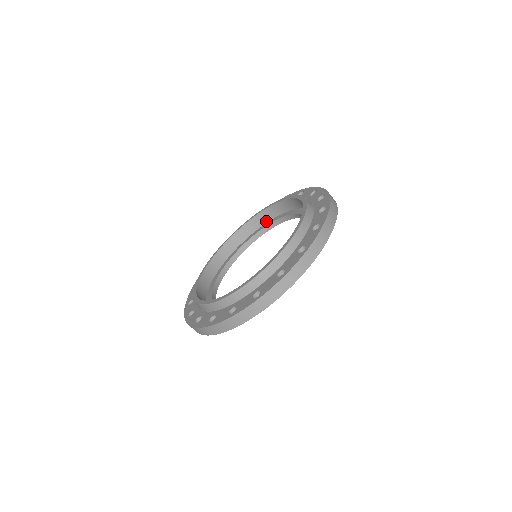
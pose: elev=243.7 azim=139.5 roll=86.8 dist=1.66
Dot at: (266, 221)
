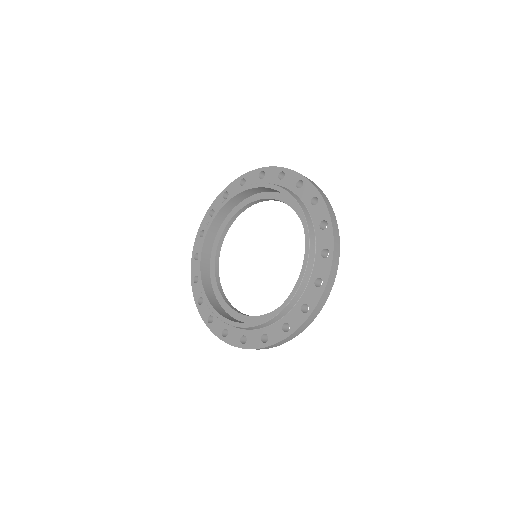
Dot at: (232, 208)
